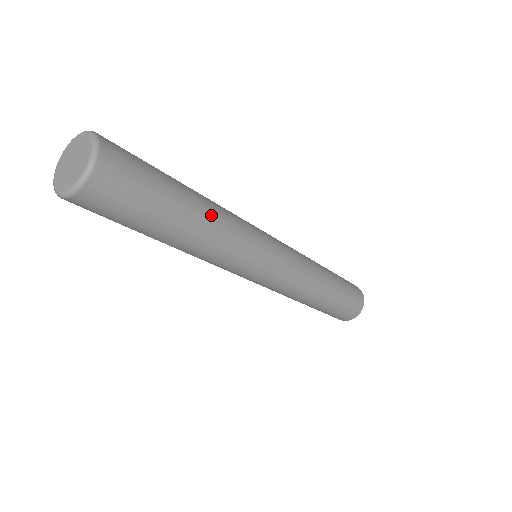
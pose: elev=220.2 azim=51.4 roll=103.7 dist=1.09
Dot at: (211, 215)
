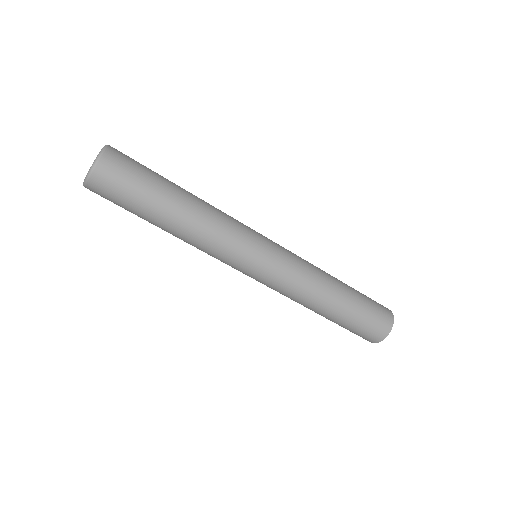
Dot at: (198, 201)
